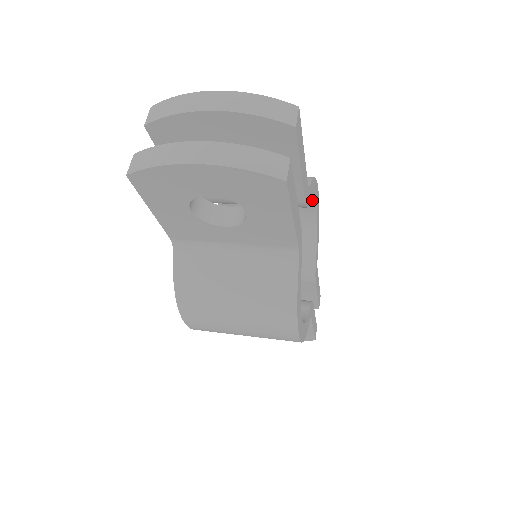
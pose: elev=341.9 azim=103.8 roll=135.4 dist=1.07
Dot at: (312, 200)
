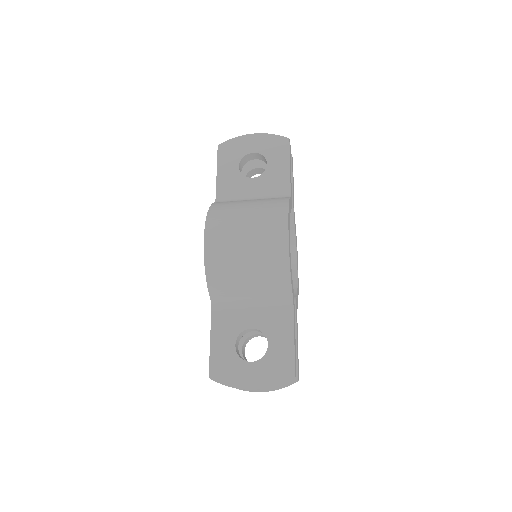
Dot at: (295, 258)
